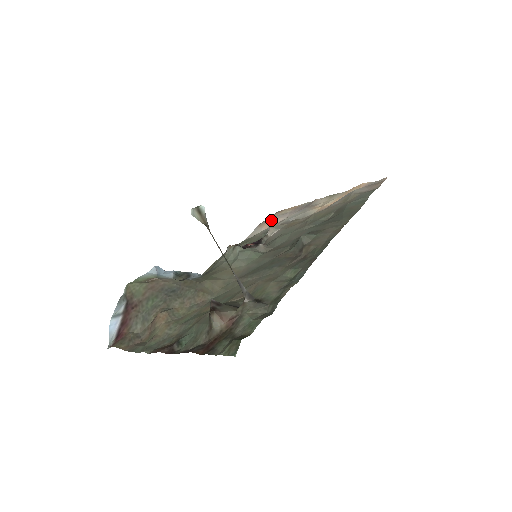
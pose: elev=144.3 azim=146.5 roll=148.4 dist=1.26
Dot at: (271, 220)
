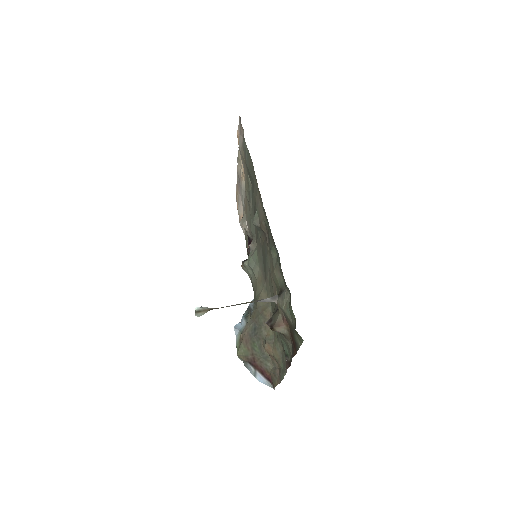
Dot at: (239, 211)
